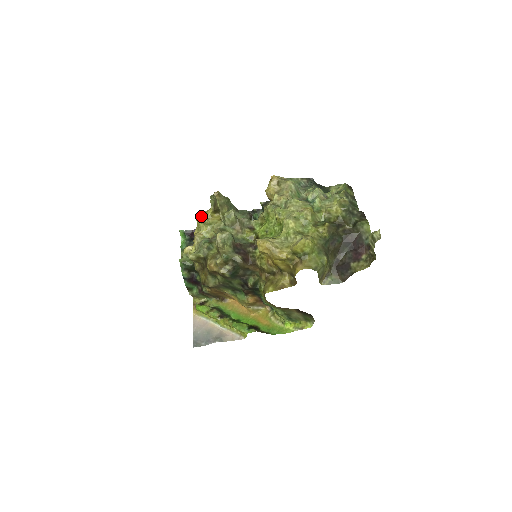
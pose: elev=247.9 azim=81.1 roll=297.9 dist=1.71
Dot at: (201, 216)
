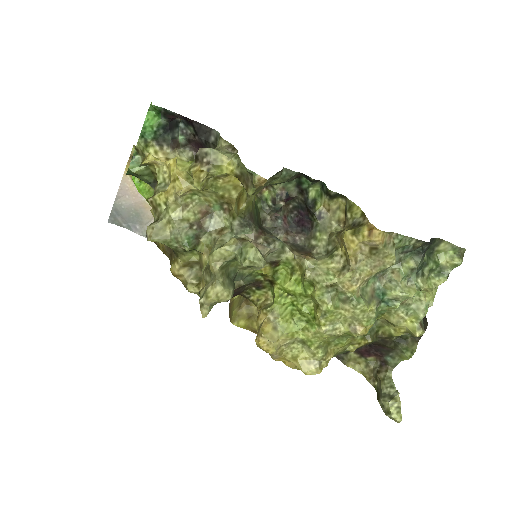
Dot at: (207, 165)
